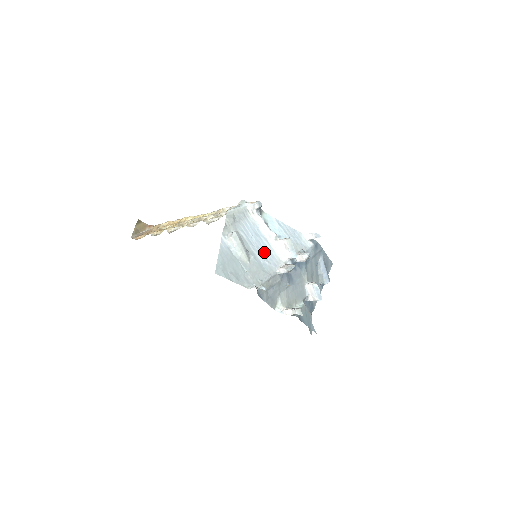
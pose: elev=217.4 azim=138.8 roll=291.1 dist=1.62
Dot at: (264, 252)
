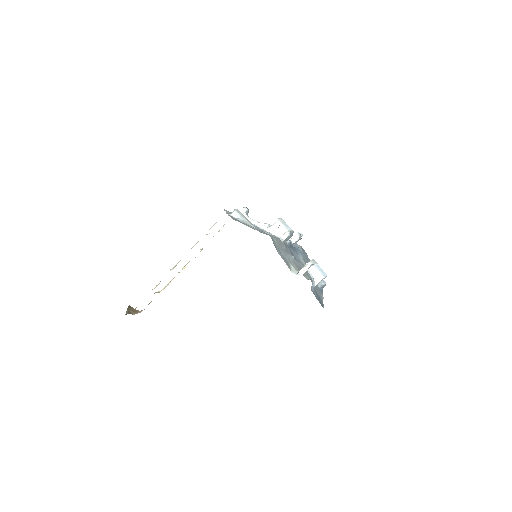
Dot at: occluded
